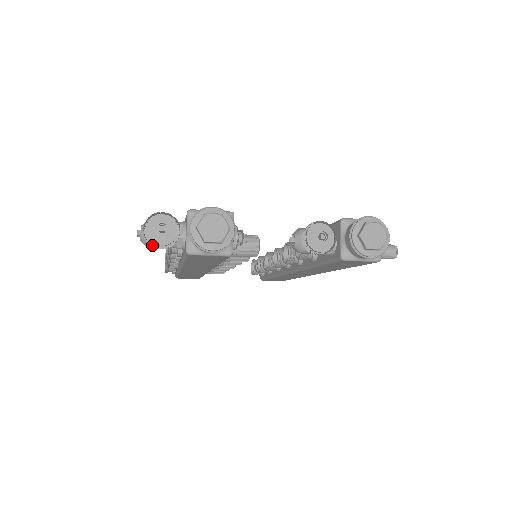
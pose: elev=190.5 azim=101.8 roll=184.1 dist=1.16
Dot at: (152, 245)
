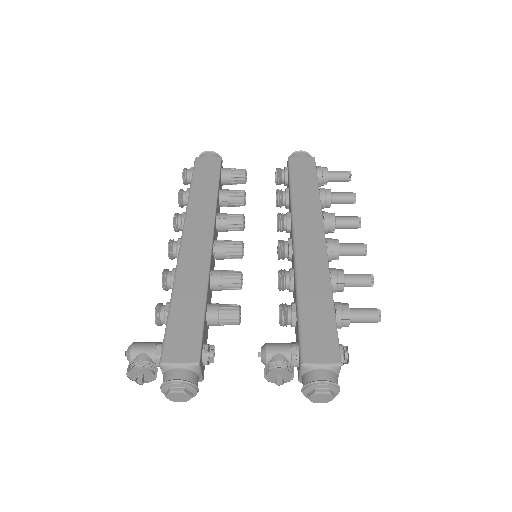
Dot at: occluded
